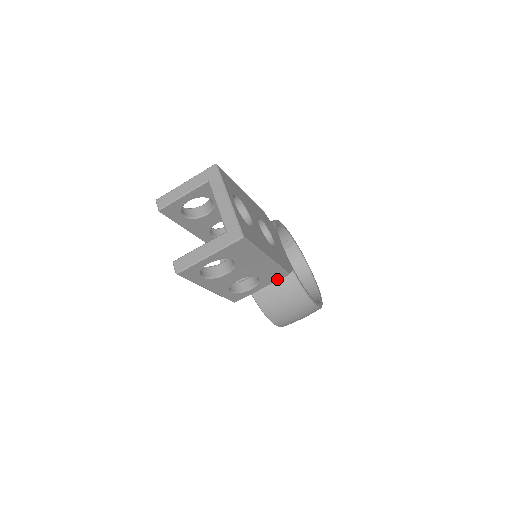
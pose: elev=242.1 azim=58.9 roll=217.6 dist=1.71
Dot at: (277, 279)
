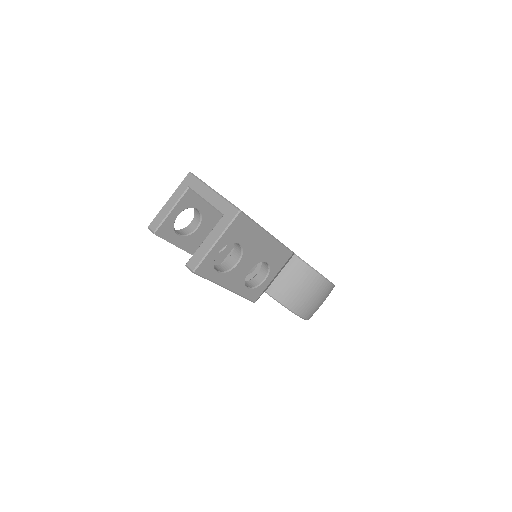
Dot at: (284, 261)
